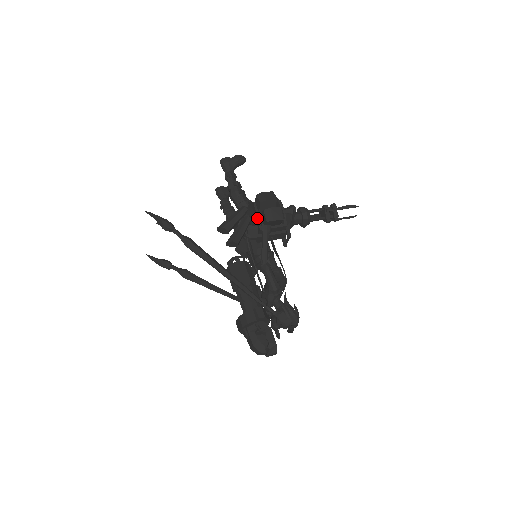
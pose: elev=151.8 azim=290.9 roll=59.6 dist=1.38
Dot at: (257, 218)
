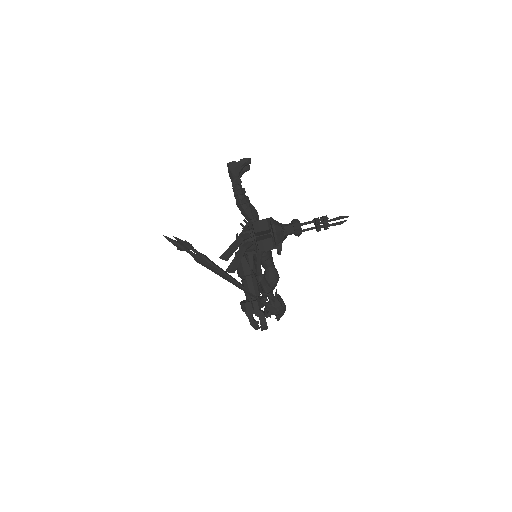
Dot at: (253, 243)
